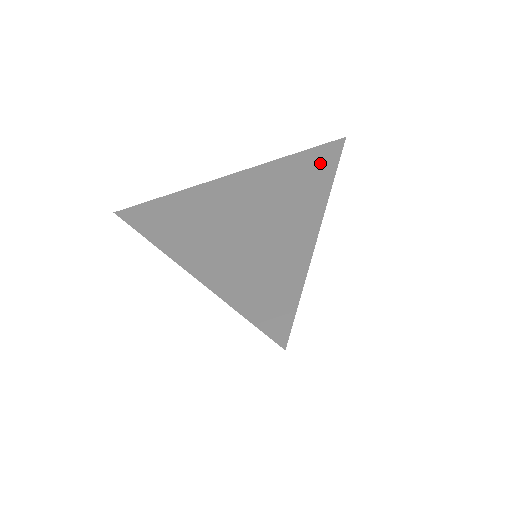
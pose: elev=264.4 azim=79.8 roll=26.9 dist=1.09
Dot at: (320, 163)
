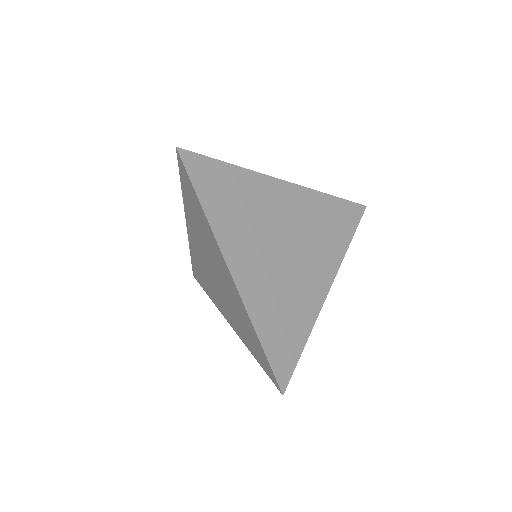
Dot at: (345, 223)
